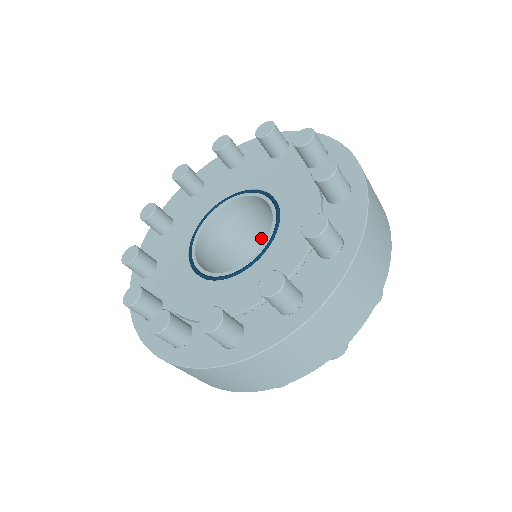
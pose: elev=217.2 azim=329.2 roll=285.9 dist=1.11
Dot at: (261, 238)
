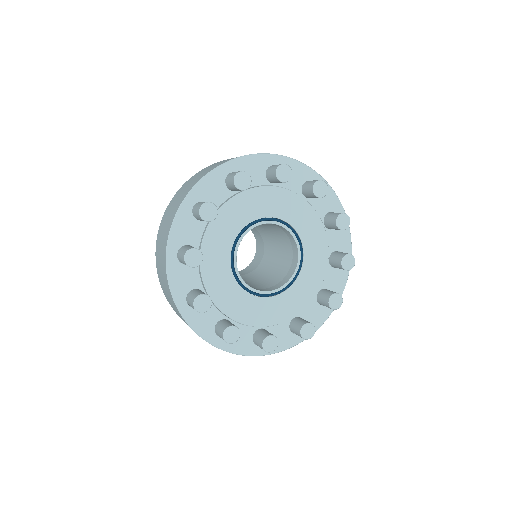
Dot at: (262, 226)
